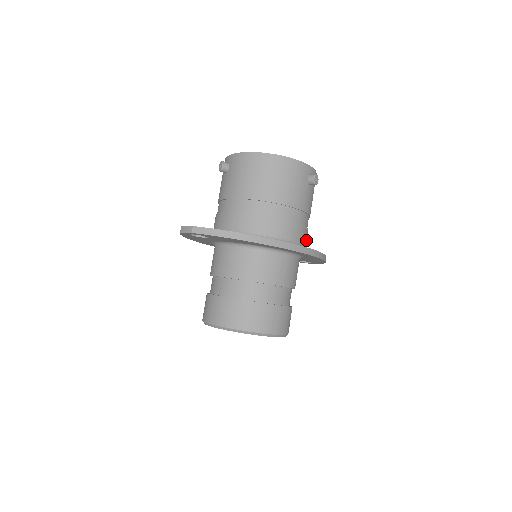
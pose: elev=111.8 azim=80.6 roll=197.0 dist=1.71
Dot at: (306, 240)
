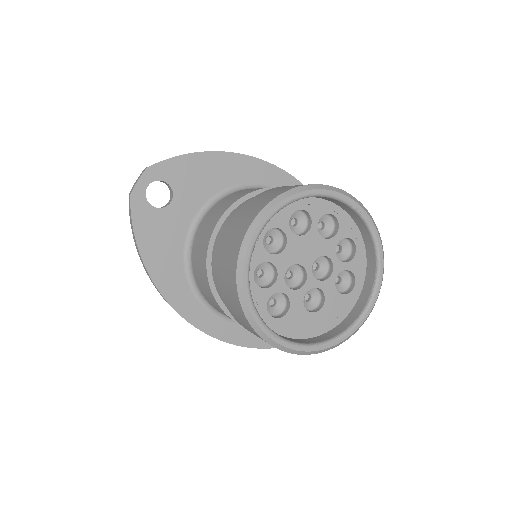
Dot at: occluded
